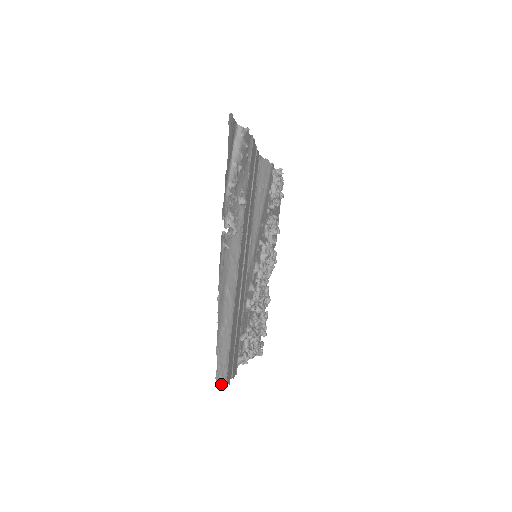
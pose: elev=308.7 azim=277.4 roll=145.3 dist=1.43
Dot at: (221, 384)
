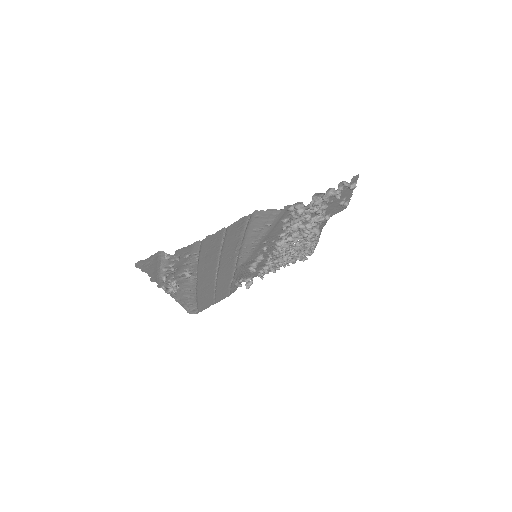
Dot at: (193, 313)
